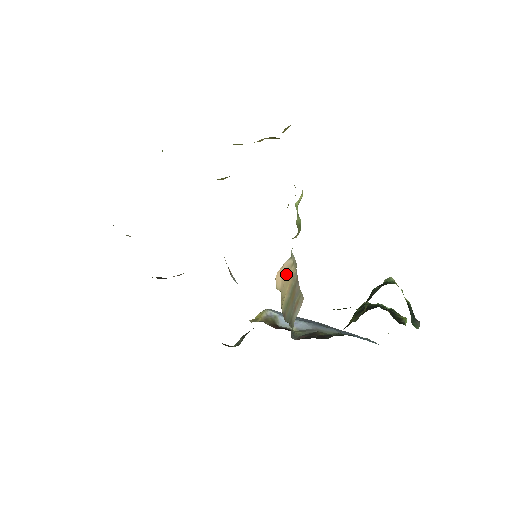
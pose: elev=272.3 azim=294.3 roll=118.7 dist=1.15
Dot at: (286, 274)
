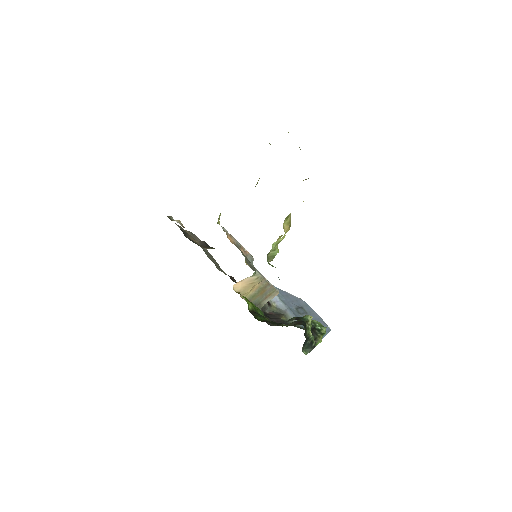
Dot at: (248, 283)
